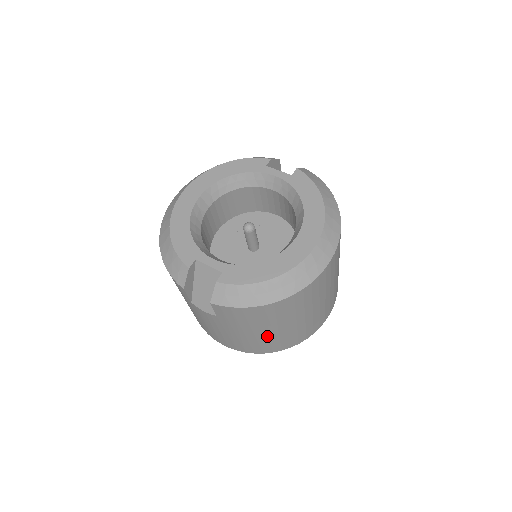
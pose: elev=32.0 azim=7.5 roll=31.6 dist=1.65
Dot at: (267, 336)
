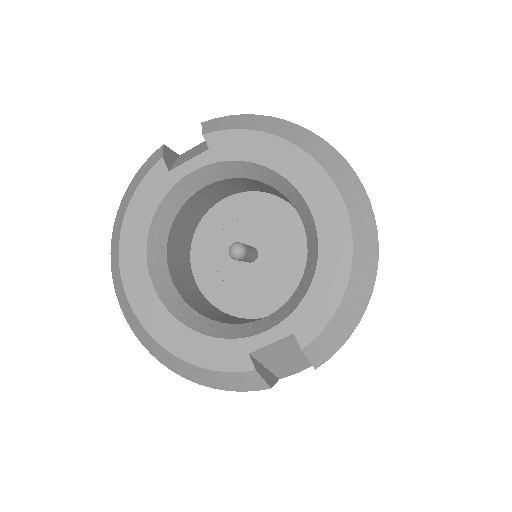
Dot at: occluded
